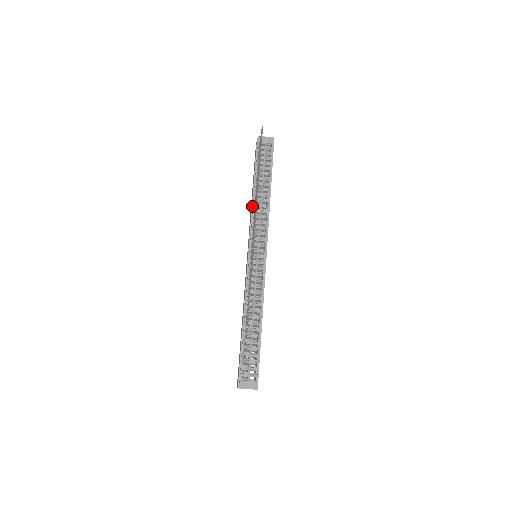
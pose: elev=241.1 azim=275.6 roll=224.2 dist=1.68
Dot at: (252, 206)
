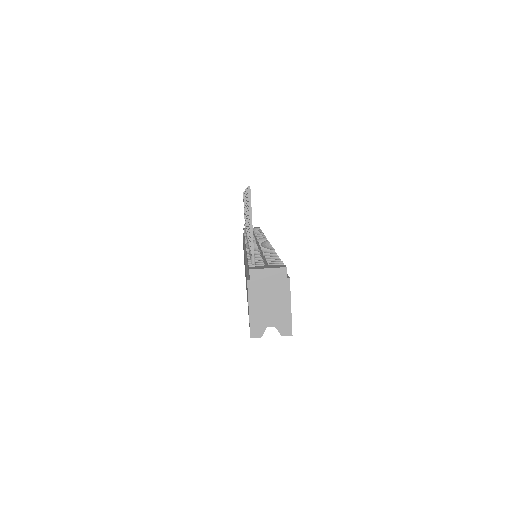
Dot at: (243, 240)
